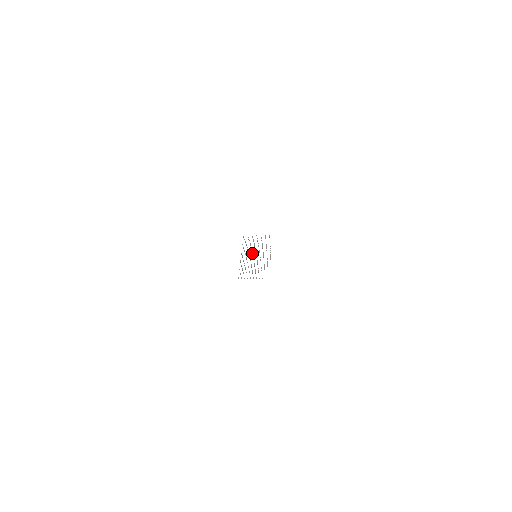
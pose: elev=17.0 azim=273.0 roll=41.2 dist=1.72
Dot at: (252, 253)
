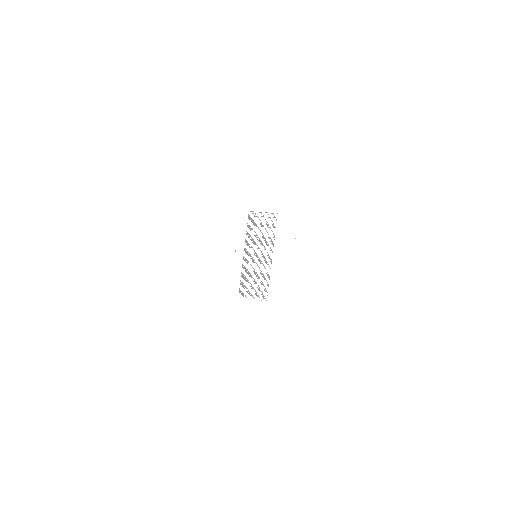
Dot at: occluded
